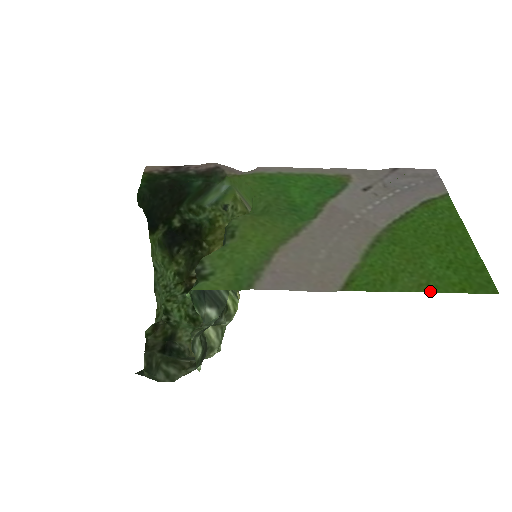
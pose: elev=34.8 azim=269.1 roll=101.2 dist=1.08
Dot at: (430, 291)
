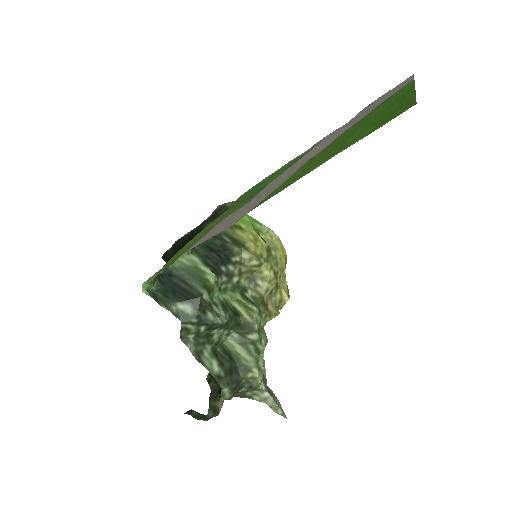
Dot at: occluded
